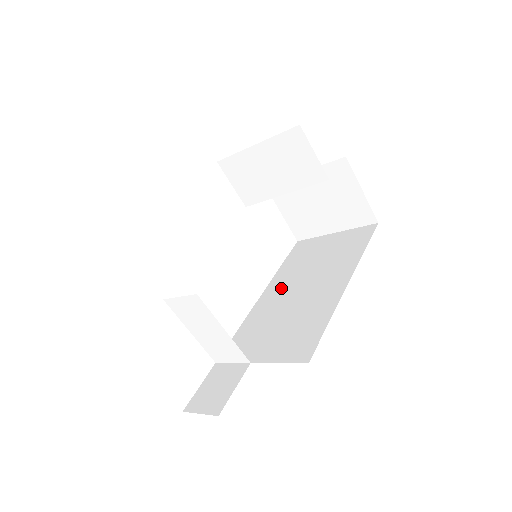
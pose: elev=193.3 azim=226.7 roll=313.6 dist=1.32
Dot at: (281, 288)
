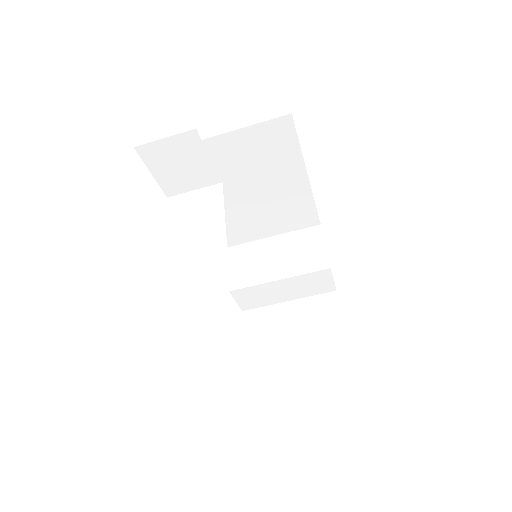
Dot at: occluded
